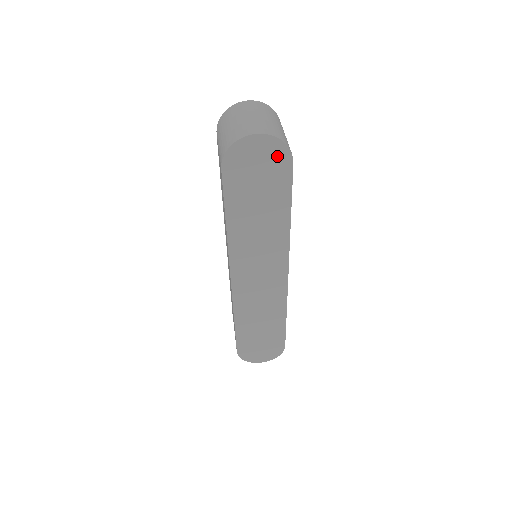
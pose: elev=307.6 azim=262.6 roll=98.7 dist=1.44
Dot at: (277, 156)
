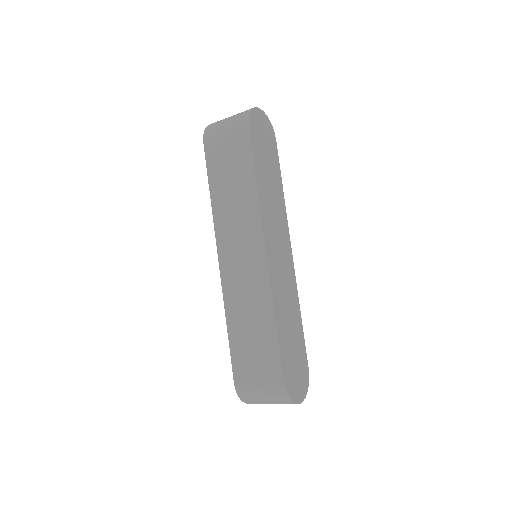
Dot at: (269, 131)
